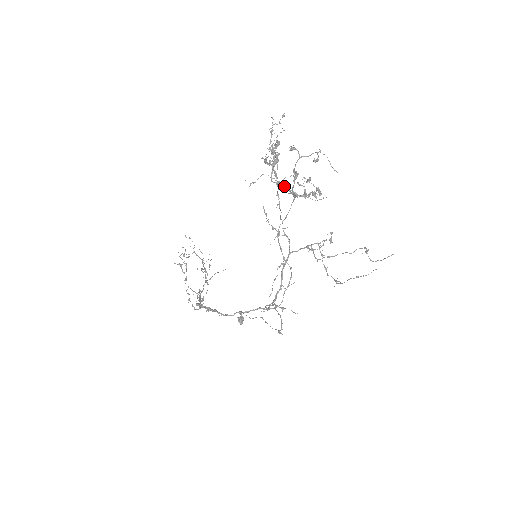
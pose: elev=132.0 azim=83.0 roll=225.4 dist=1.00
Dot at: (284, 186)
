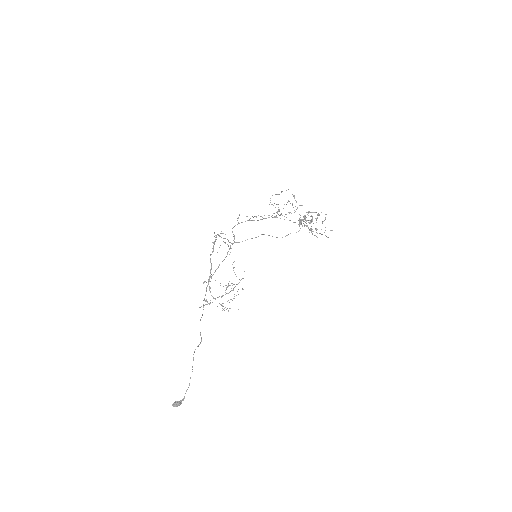
Dot at: occluded
